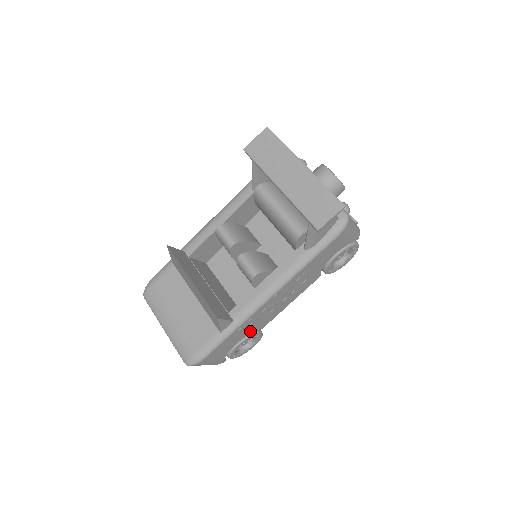
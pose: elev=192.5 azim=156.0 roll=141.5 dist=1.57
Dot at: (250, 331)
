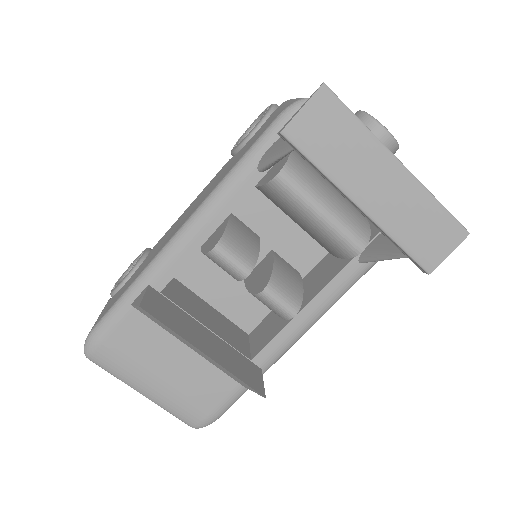
Dot at: occluded
